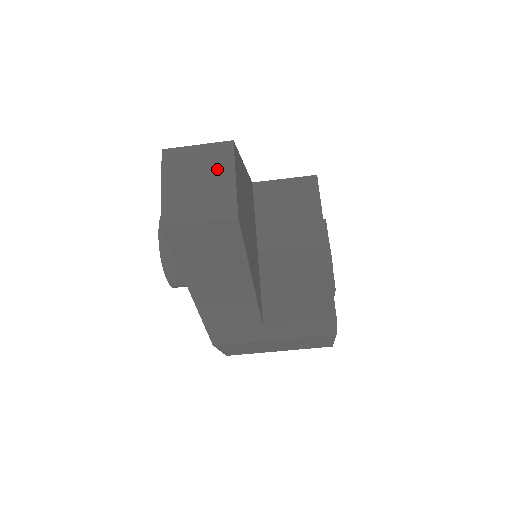
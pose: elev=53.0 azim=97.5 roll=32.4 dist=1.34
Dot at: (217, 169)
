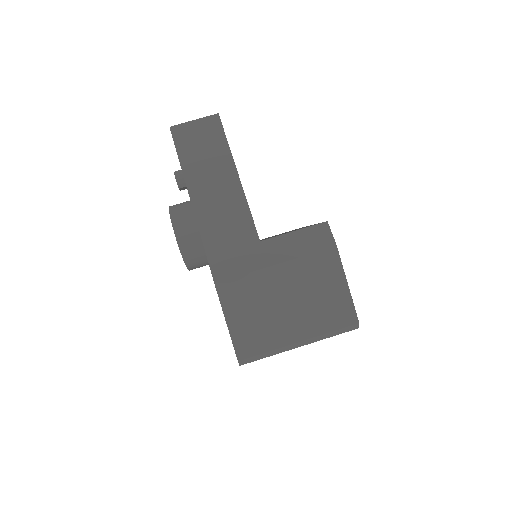
Dot at: occluded
